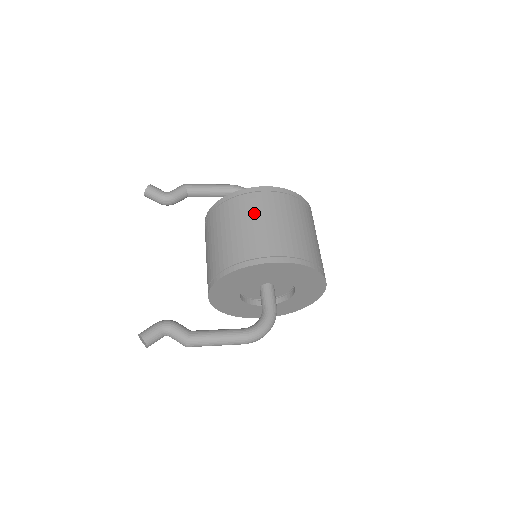
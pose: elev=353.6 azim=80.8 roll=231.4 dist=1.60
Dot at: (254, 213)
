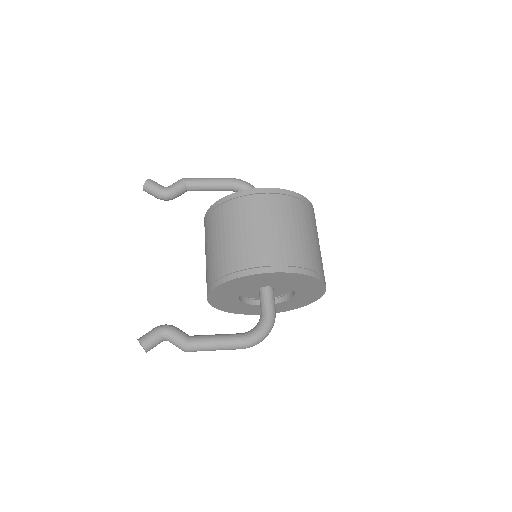
Dot at: (254, 218)
